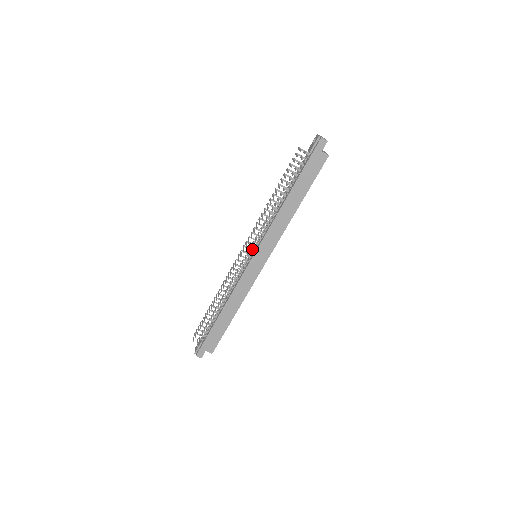
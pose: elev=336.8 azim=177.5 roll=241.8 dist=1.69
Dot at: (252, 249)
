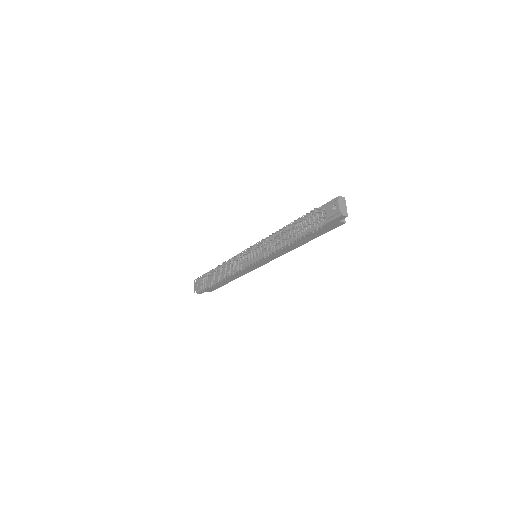
Dot at: occluded
